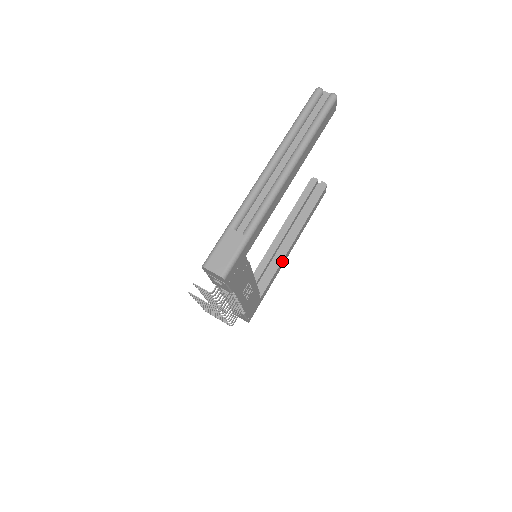
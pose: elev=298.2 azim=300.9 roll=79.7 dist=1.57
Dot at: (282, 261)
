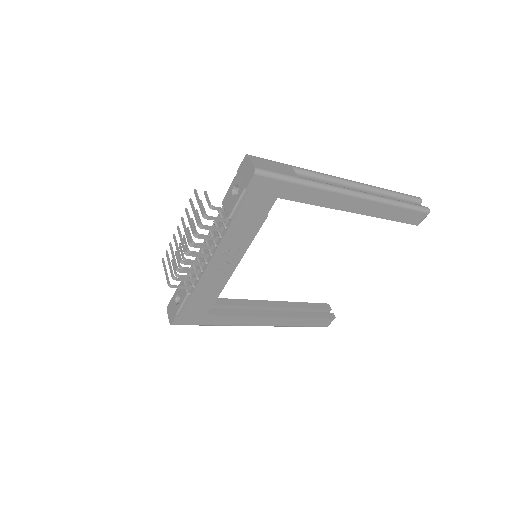
Dot at: (251, 317)
